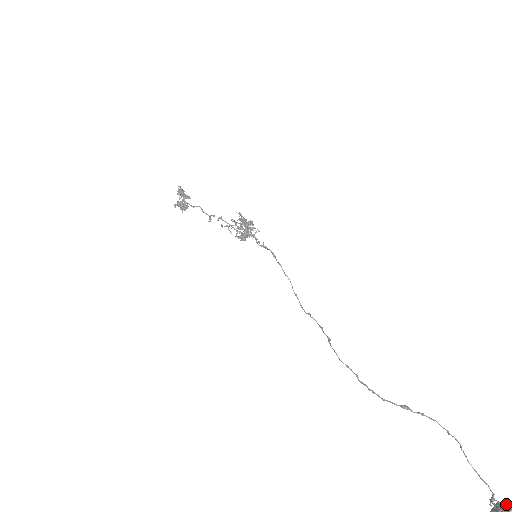
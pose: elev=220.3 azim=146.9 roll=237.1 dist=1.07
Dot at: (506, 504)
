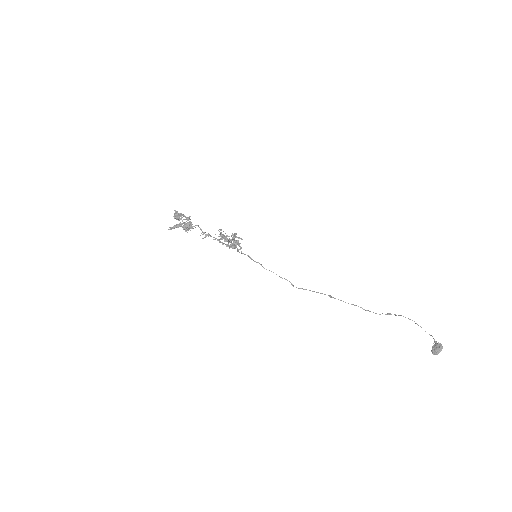
Dot at: (438, 343)
